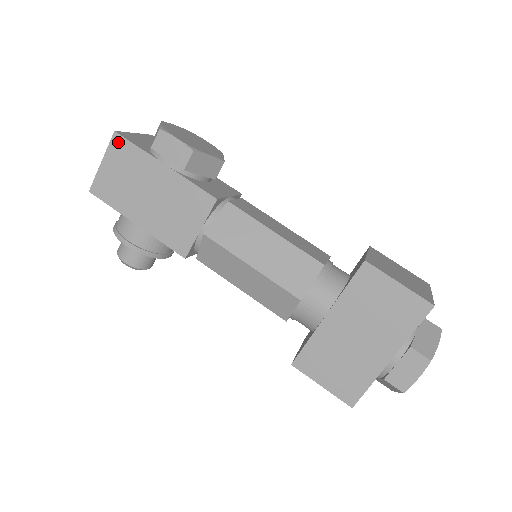
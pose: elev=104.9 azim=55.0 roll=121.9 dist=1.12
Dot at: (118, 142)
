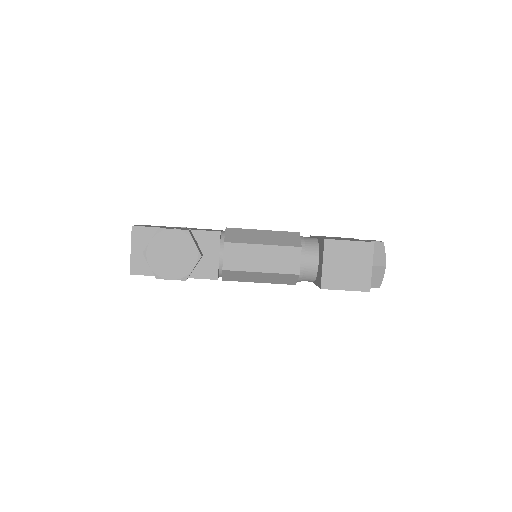
Dot at: (137, 274)
